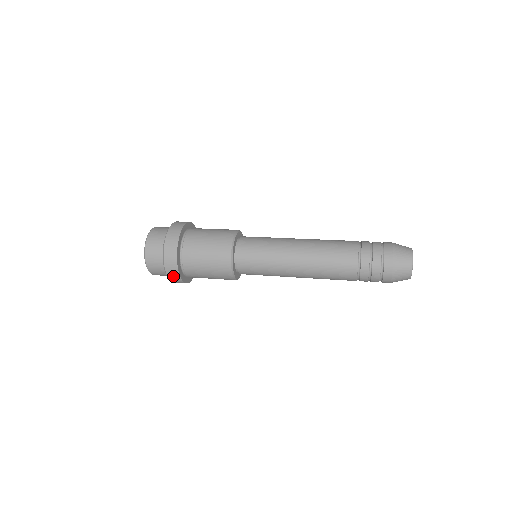
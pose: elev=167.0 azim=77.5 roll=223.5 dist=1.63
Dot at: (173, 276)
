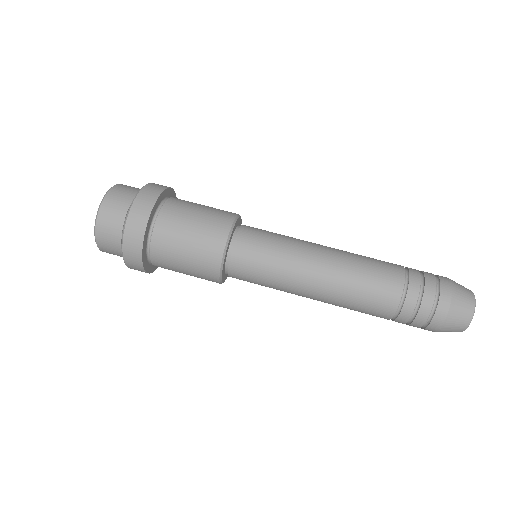
Dot at: occluded
